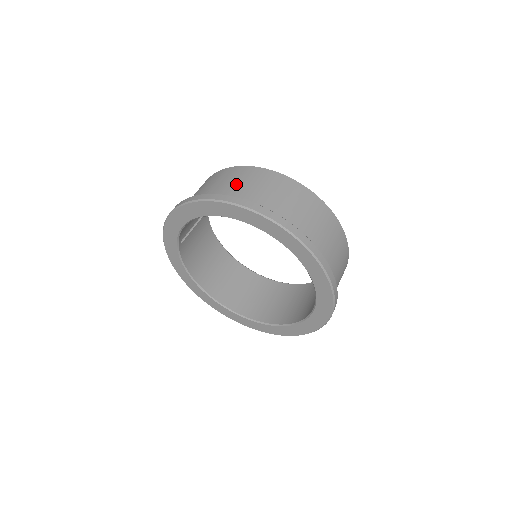
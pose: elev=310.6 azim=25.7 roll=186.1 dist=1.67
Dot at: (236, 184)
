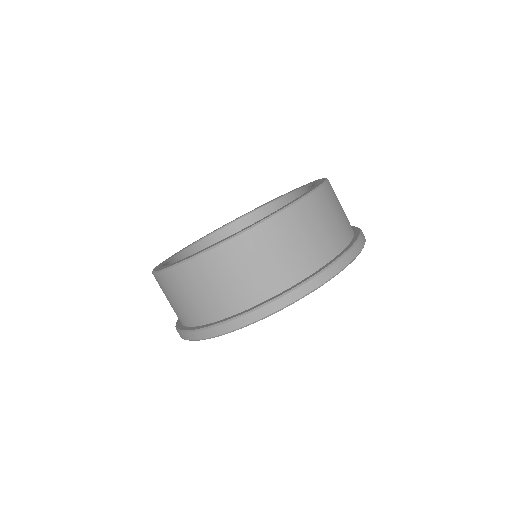
Dot at: (210, 294)
